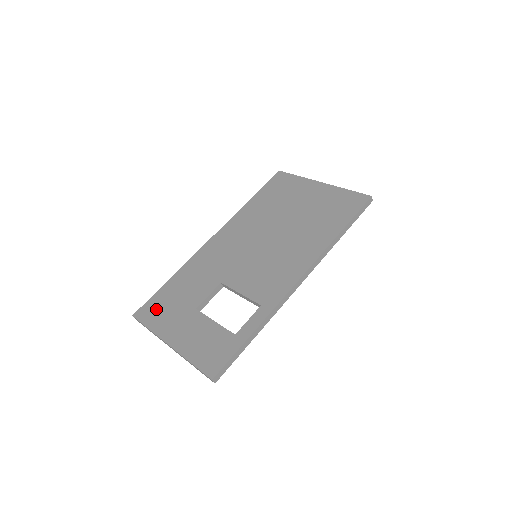
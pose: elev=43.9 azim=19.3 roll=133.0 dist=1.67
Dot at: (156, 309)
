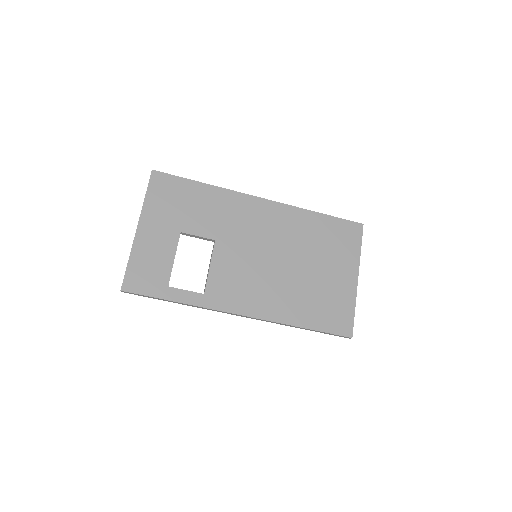
Dot at: (167, 191)
